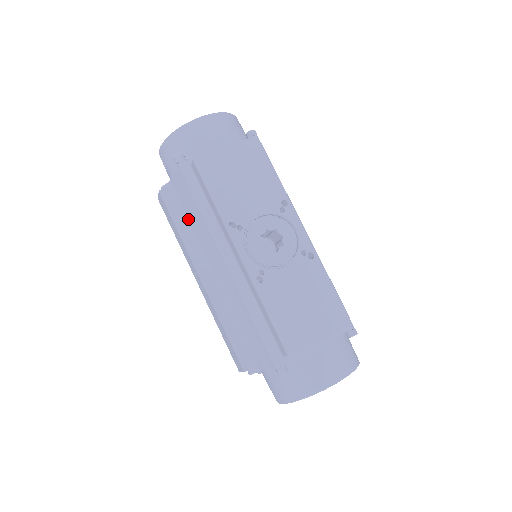
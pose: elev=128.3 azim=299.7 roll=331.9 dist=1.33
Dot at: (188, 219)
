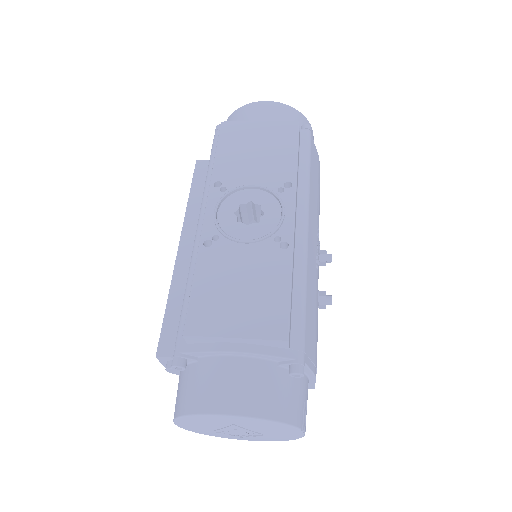
Dot at: occluded
